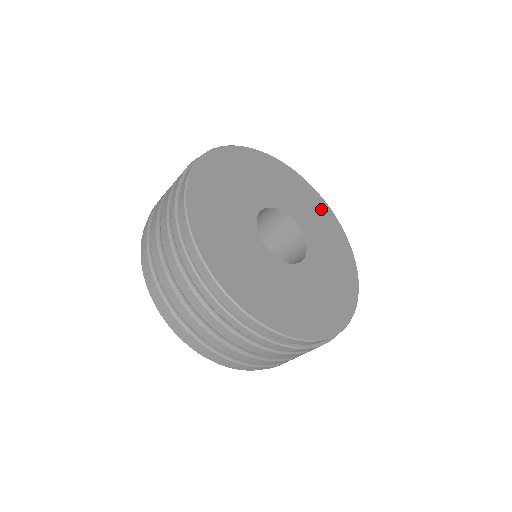
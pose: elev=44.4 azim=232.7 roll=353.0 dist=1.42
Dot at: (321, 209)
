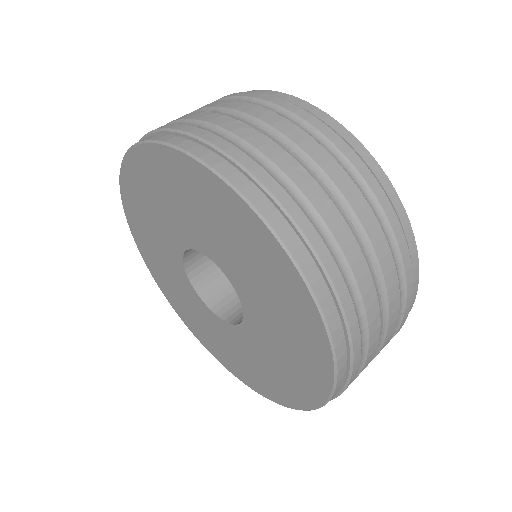
Dot at: occluded
